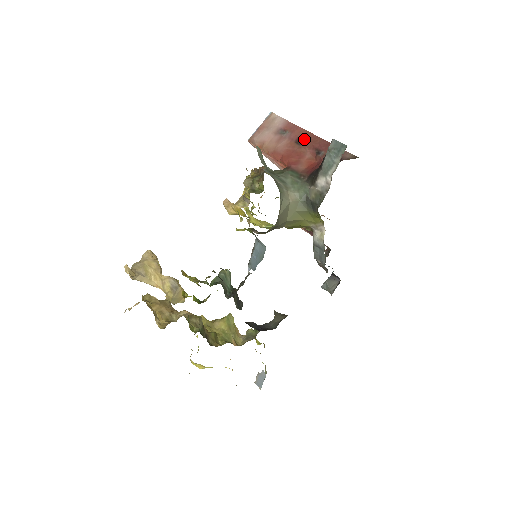
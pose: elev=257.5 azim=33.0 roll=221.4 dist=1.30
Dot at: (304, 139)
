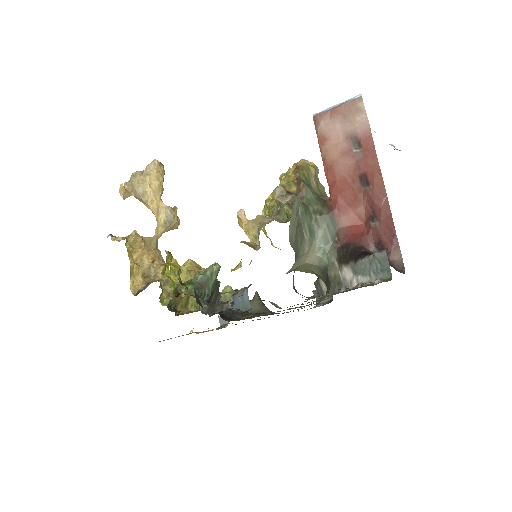
Dot at: (370, 183)
